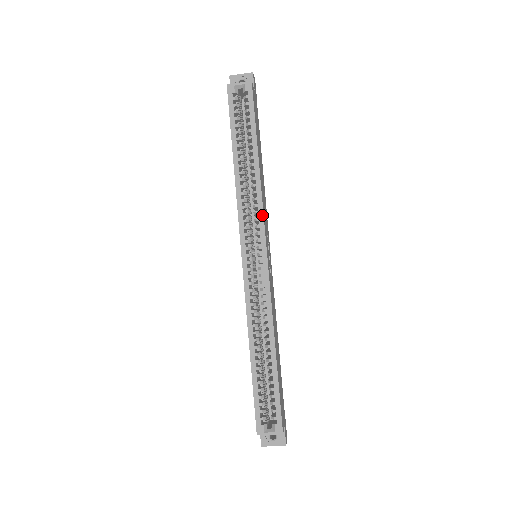
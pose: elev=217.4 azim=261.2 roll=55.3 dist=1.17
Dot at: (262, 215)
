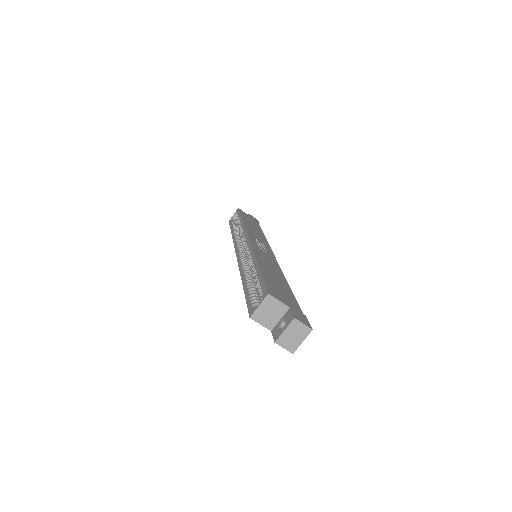
Dot at: (245, 230)
